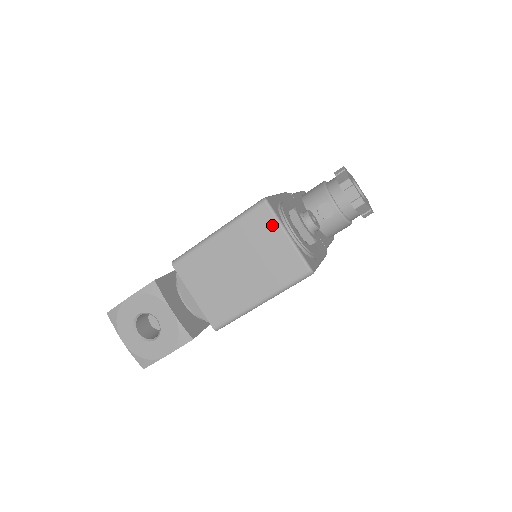
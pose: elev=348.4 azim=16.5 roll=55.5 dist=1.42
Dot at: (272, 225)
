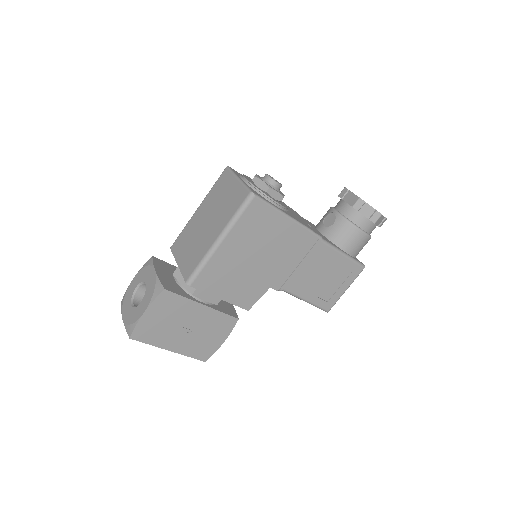
Dot at: (229, 178)
